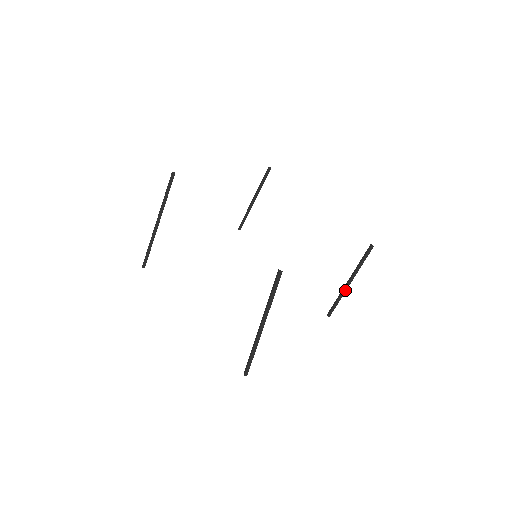
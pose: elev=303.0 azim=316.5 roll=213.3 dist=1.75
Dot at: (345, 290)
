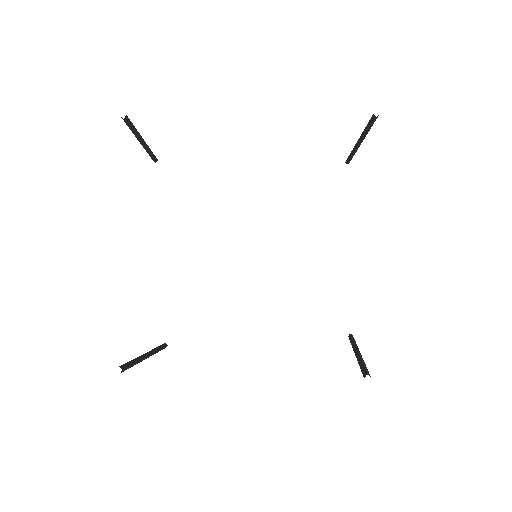
Dot at: occluded
